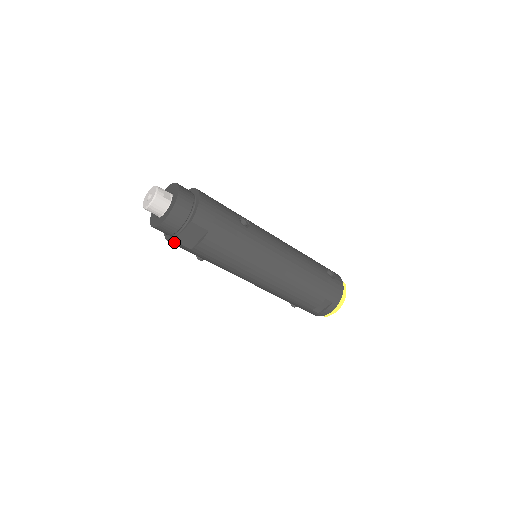
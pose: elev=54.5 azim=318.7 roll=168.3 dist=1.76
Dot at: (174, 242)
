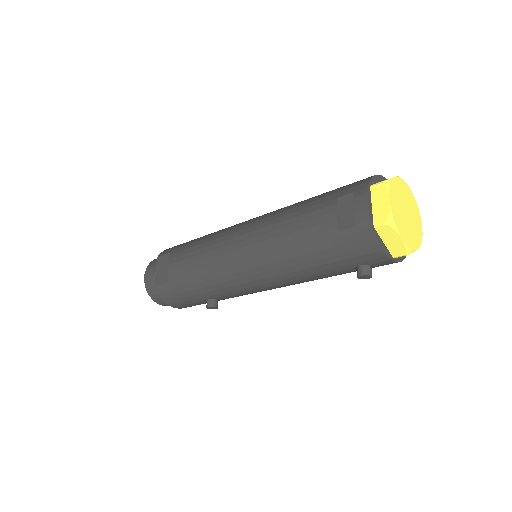
Dot at: (158, 290)
